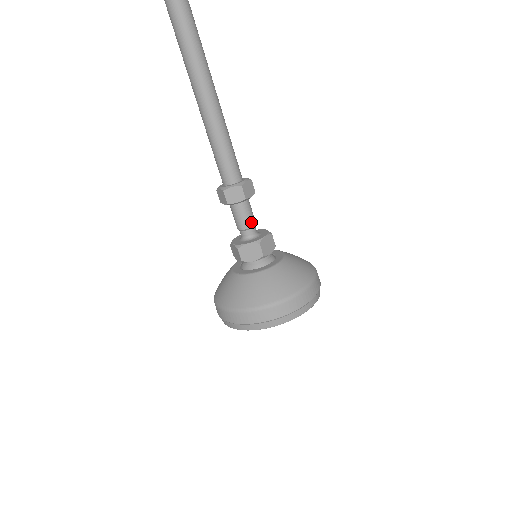
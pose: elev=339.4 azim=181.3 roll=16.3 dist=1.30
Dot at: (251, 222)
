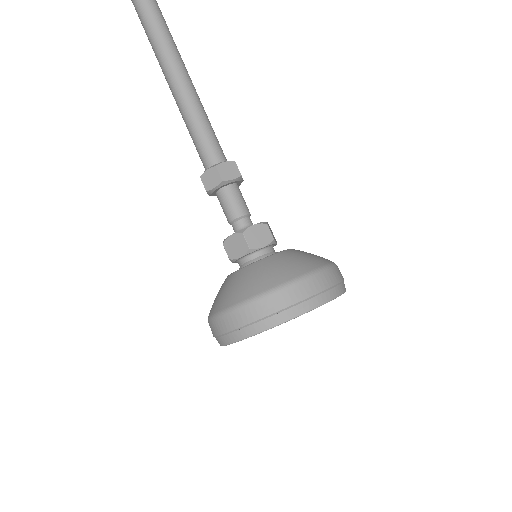
Dot at: (247, 209)
